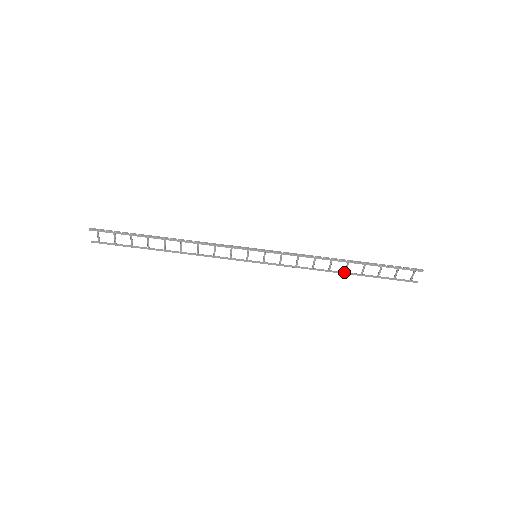
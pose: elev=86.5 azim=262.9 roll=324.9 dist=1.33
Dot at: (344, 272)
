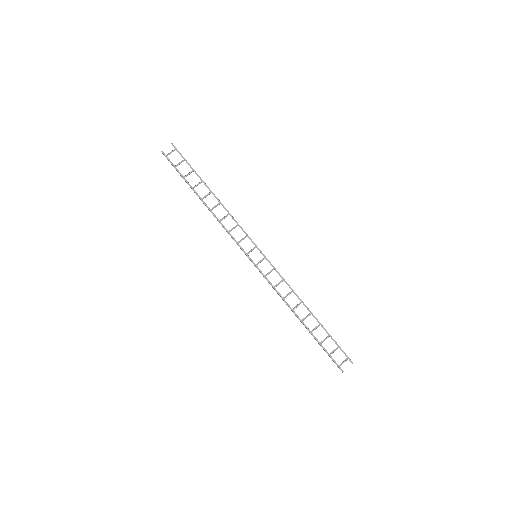
Dot at: (301, 320)
